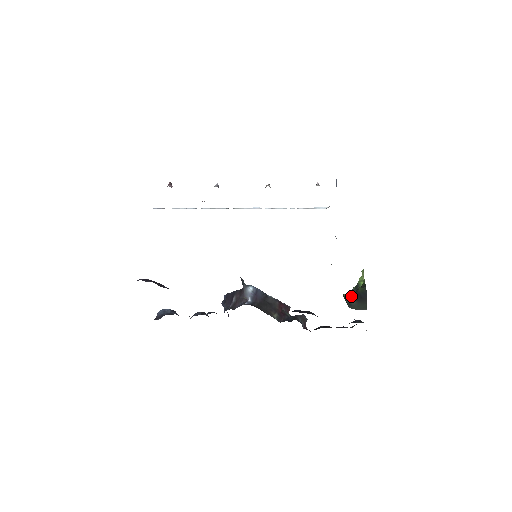
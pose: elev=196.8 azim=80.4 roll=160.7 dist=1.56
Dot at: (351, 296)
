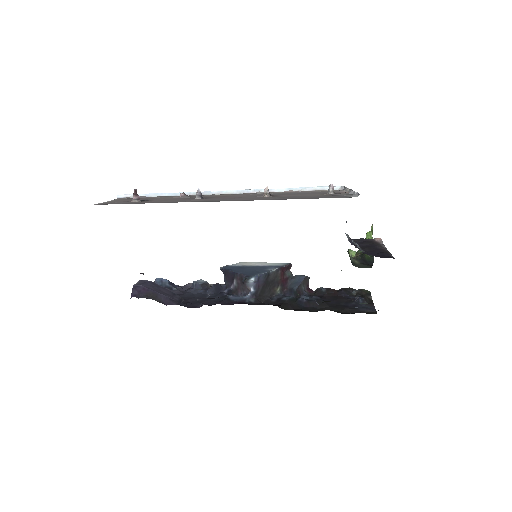
Dot at: (356, 259)
